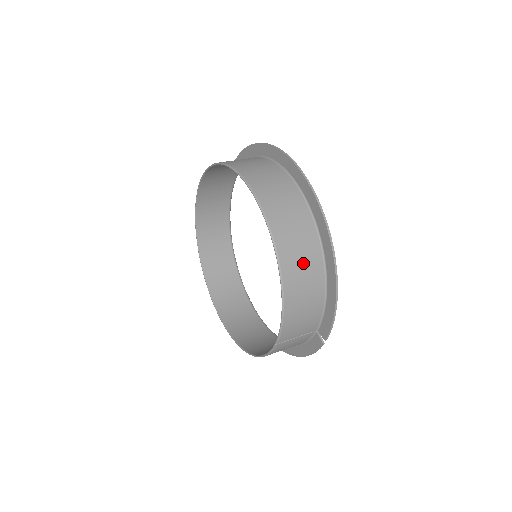
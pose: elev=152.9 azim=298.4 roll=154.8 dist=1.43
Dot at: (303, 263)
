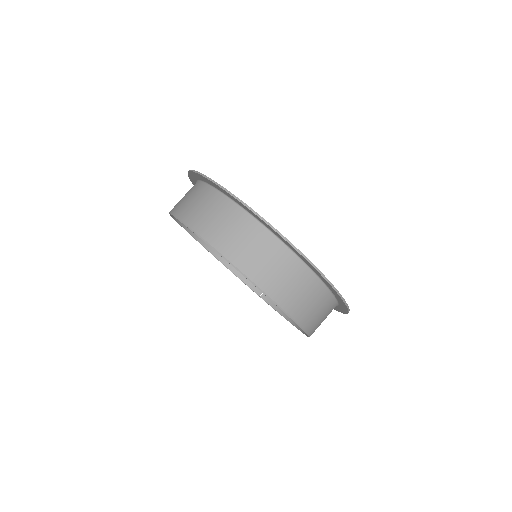
Dot at: occluded
